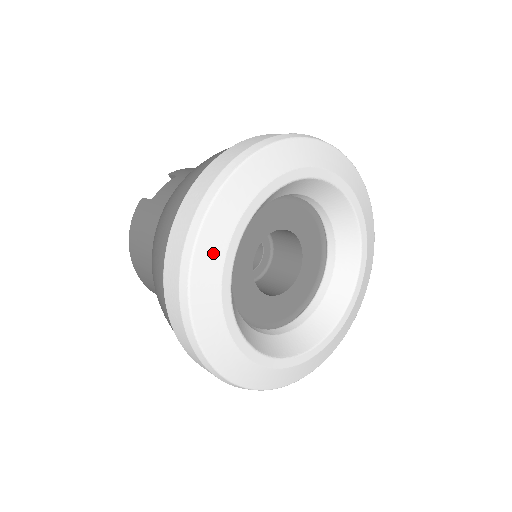
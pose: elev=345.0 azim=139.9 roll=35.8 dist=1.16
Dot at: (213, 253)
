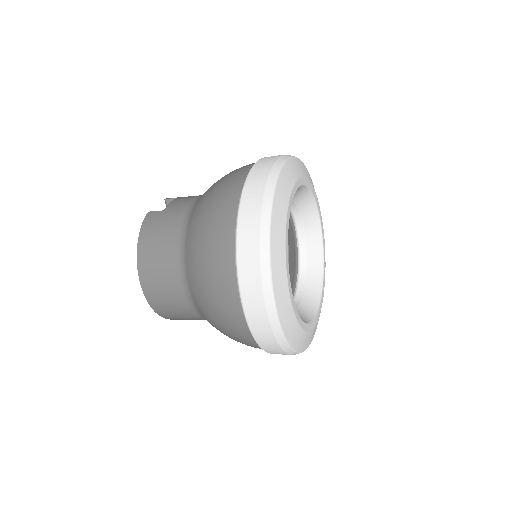
Dot at: (281, 212)
